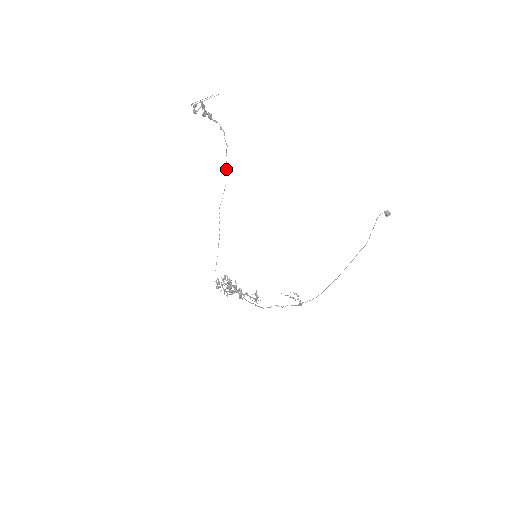
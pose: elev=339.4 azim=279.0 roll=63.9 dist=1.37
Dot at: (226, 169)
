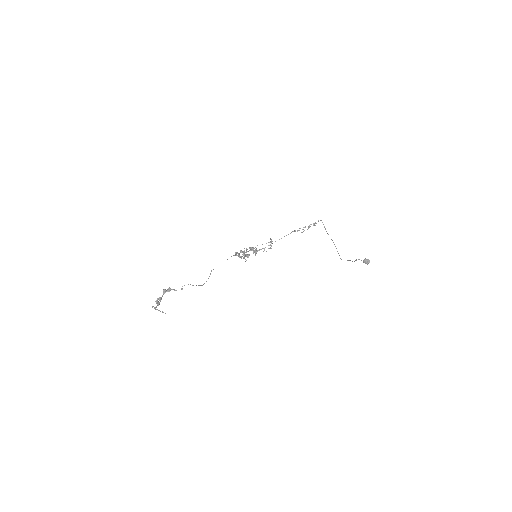
Dot at: occluded
